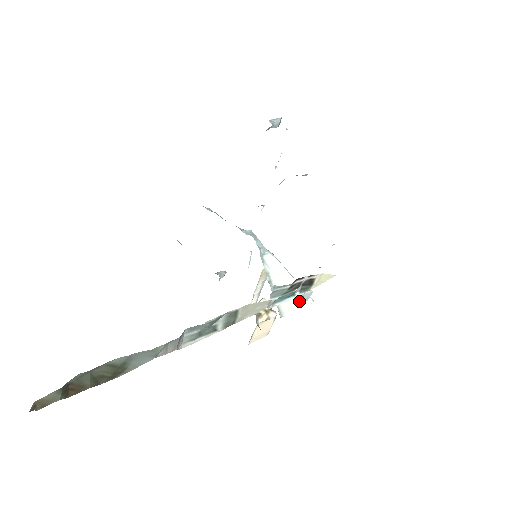
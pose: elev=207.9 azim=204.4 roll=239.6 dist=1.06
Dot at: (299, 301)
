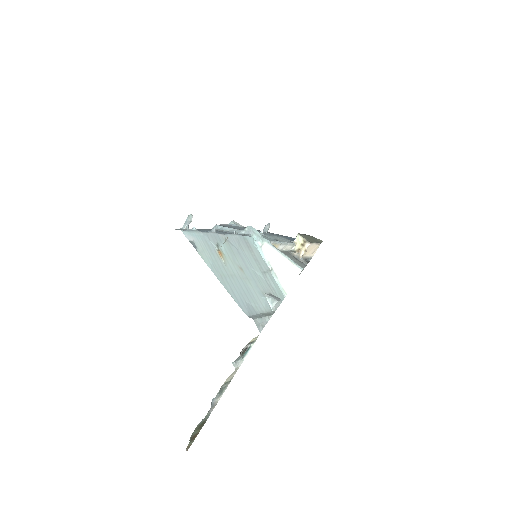
Dot at: (292, 276)
